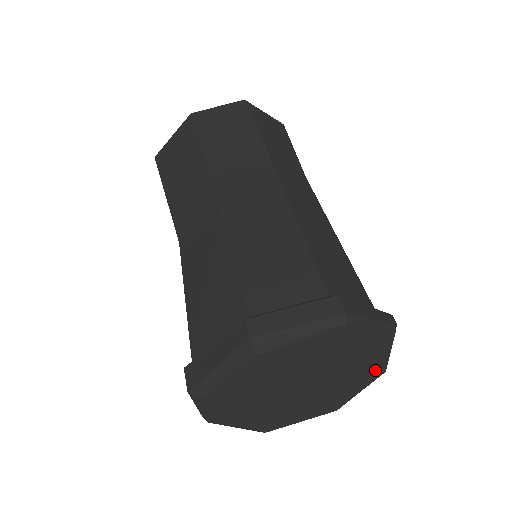
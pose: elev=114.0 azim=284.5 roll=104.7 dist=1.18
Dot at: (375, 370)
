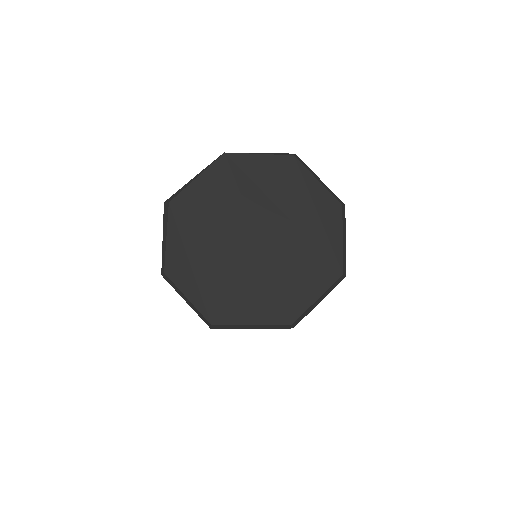
Dot at: (330, 261)
